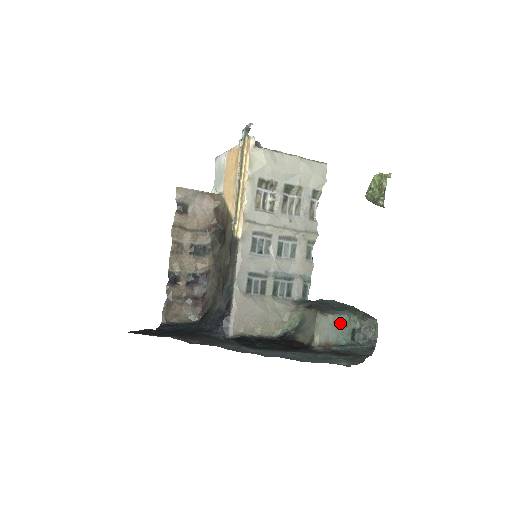
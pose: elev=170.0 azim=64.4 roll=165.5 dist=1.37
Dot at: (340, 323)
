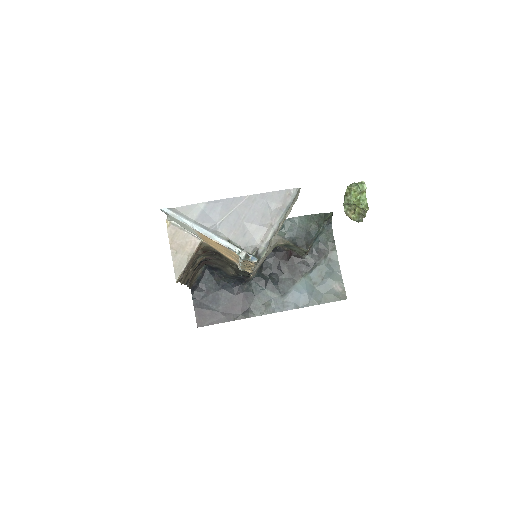
Dot at: occluded
